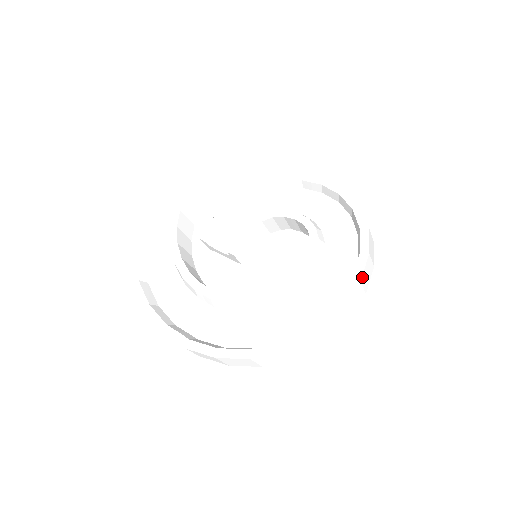
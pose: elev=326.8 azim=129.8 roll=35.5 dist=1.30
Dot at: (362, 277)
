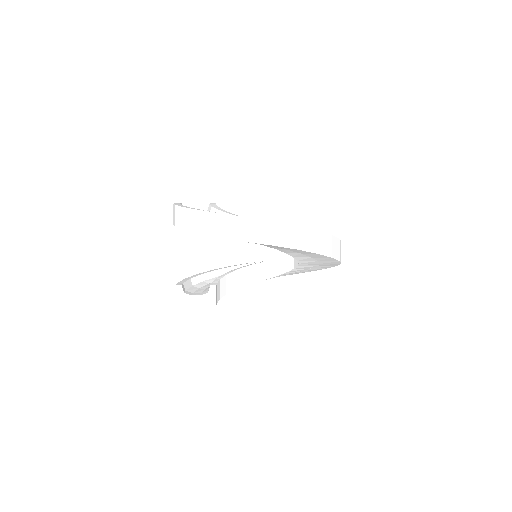
Dot at: occluded
